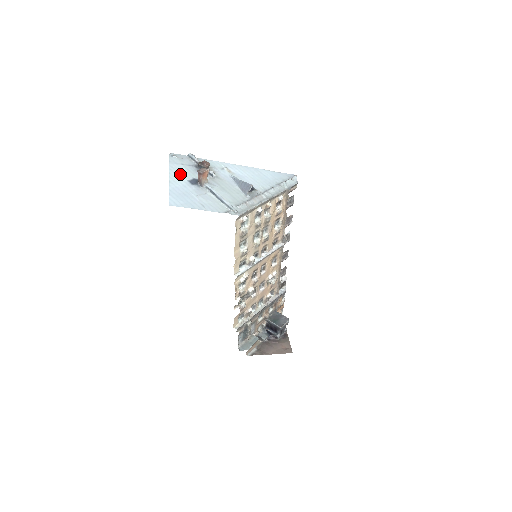
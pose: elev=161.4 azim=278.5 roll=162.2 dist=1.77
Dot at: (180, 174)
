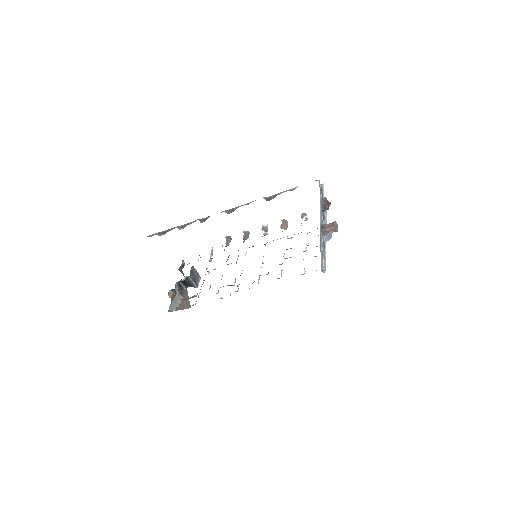
Dot at: occluded
